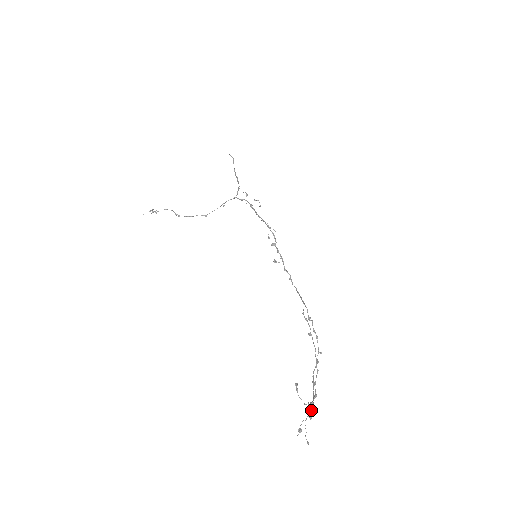
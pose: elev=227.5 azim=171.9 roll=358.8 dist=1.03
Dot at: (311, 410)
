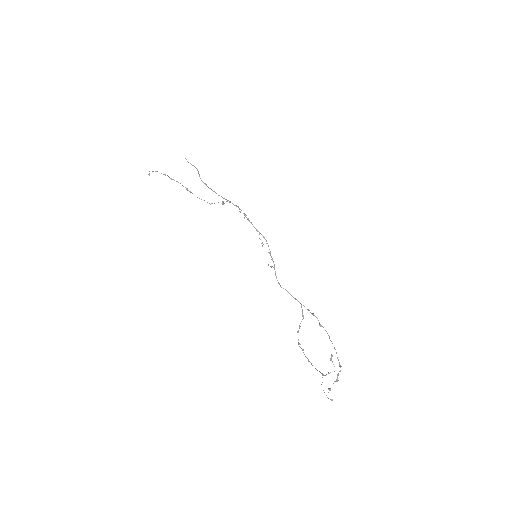
Dot at: occluded
